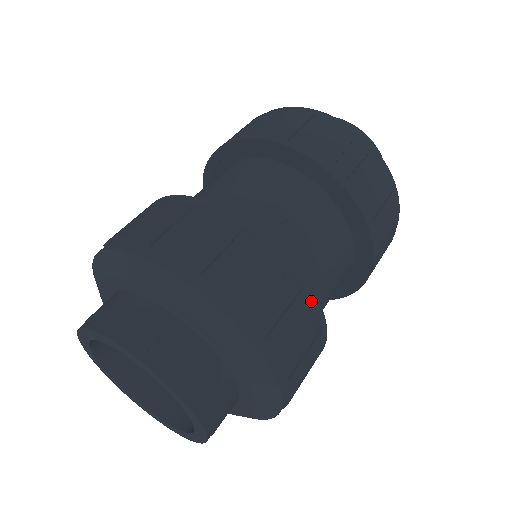
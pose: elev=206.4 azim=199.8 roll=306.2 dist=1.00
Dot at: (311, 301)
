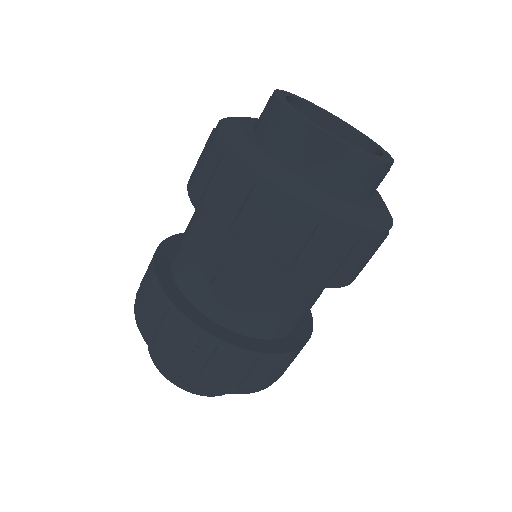
Dot at: (231, 350)
